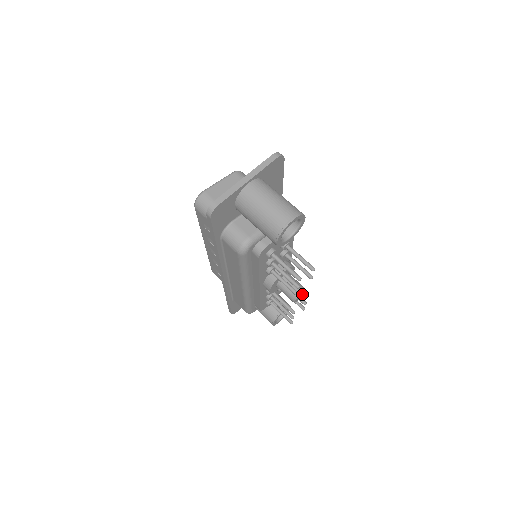
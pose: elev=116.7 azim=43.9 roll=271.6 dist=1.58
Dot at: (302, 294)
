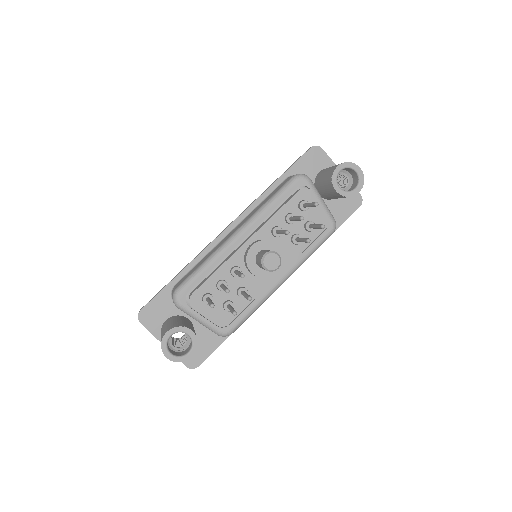
Dot at: (273, 265)
